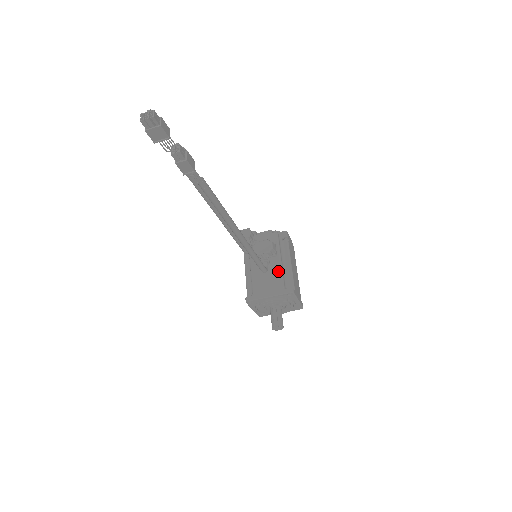
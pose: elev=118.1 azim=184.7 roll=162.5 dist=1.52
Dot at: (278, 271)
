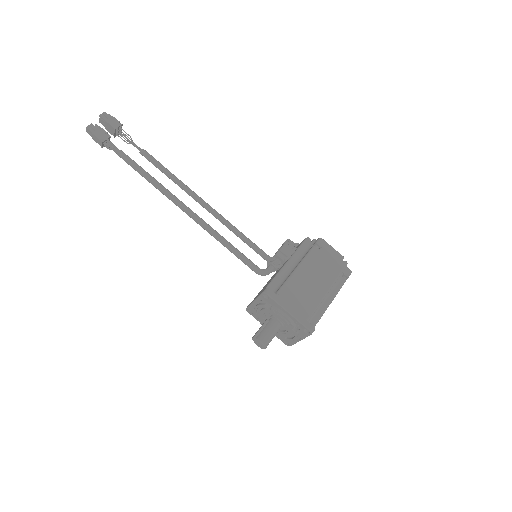
Dot at: (276, 274)
